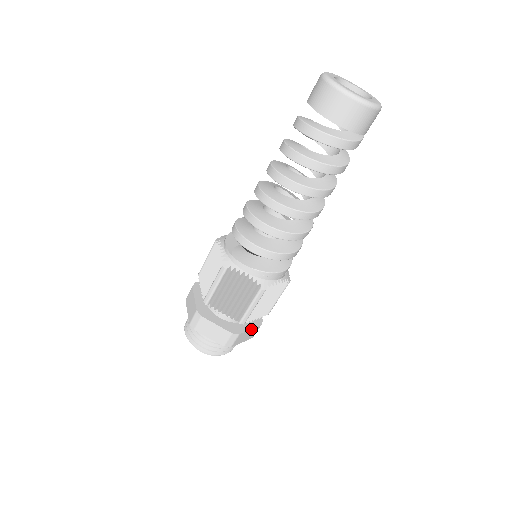
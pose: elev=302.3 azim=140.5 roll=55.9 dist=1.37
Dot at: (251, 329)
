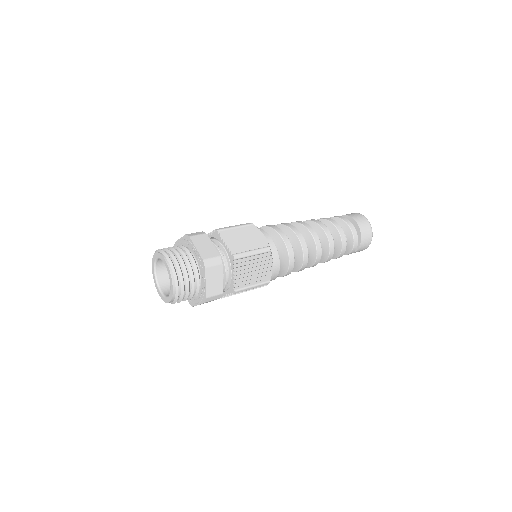
Dot at: (222, 280)
